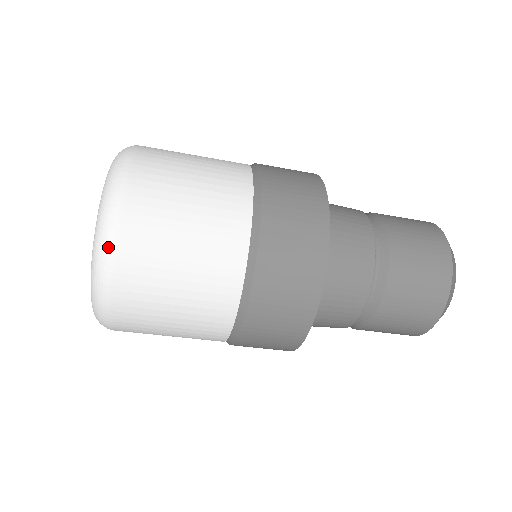
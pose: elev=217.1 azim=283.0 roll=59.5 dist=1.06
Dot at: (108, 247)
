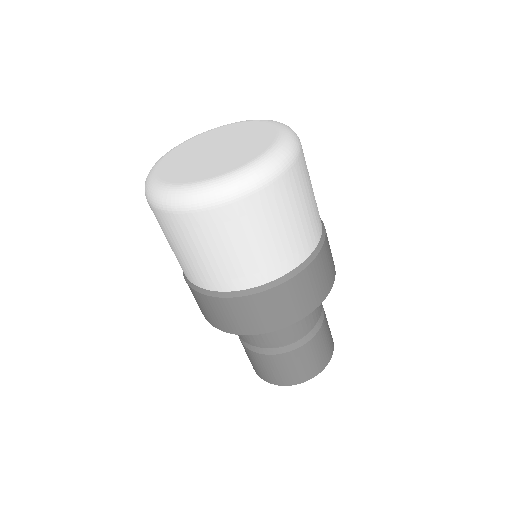
Dot at: (276, 172)
